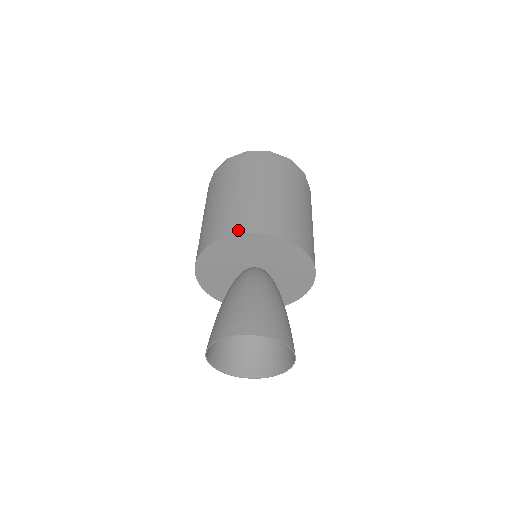
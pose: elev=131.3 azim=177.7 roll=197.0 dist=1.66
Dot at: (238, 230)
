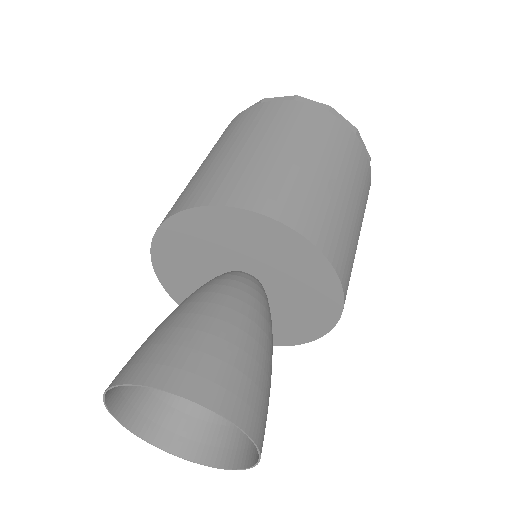
Dot at: (236, 200)
